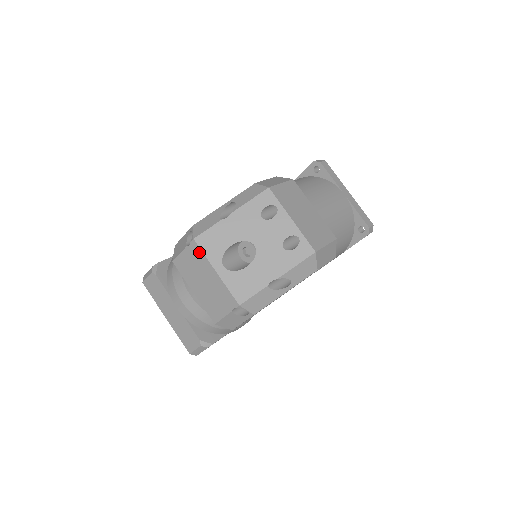
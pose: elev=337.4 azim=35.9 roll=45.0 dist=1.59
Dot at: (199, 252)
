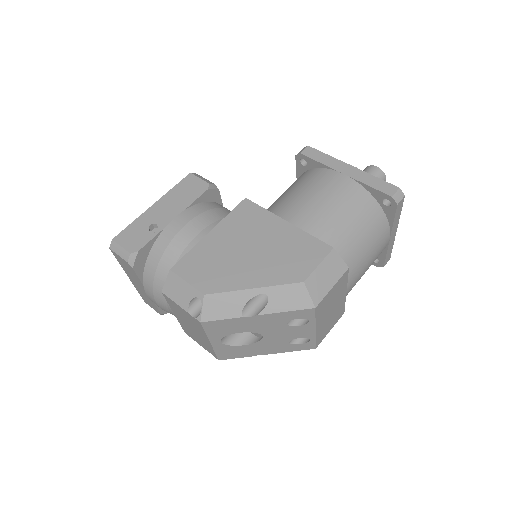
Dot at: (200, 327)
